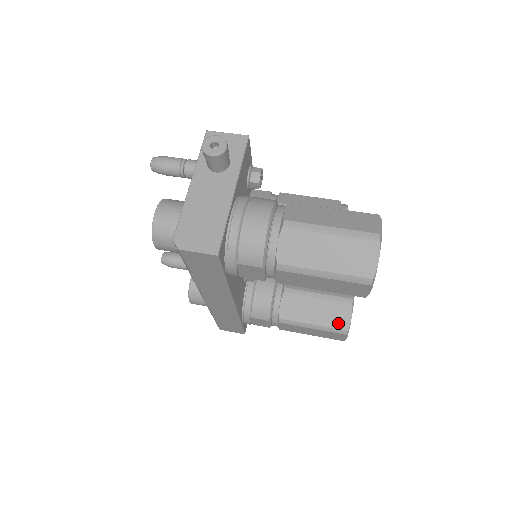
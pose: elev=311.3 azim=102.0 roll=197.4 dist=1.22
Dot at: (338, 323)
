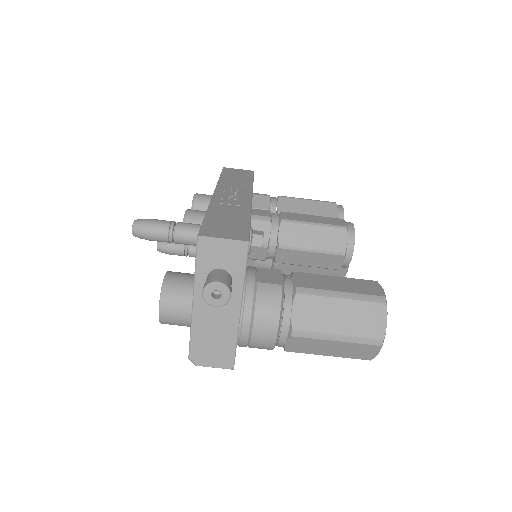
Dot at: occluded
